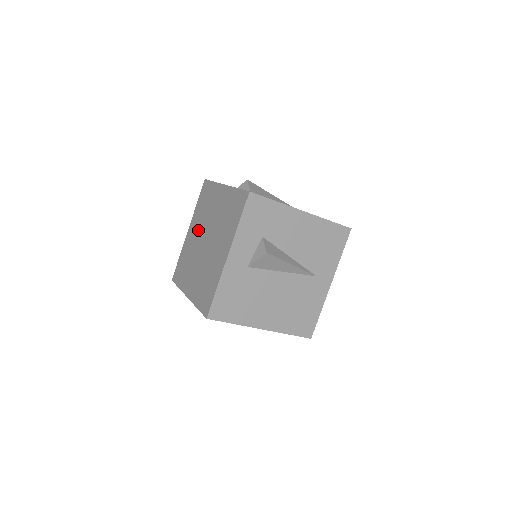
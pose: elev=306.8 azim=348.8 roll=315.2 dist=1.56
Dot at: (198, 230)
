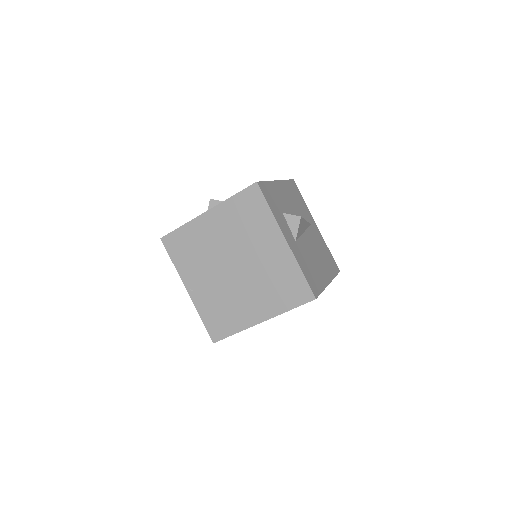
Dot at: (207, 273)
